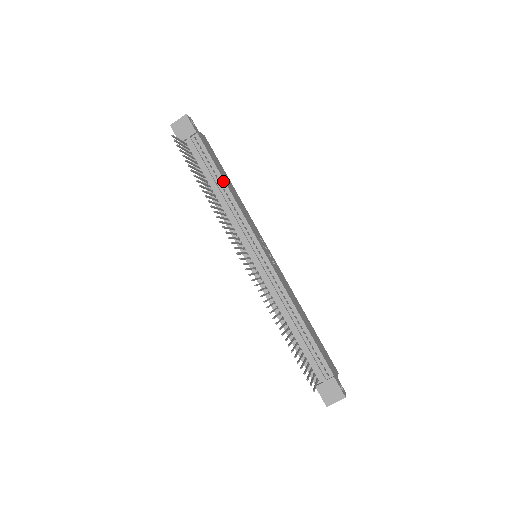
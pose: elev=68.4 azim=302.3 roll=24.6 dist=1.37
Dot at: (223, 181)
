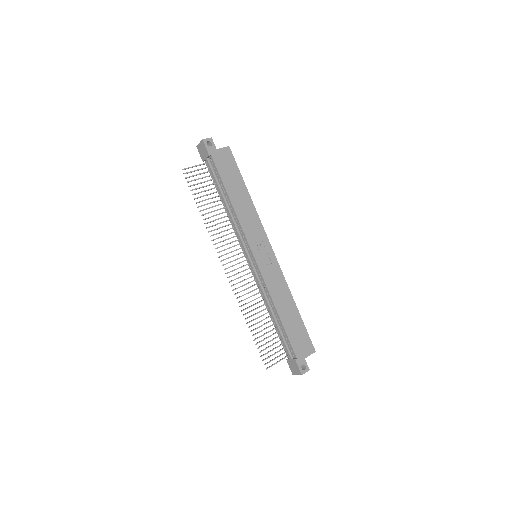
Dot at: (228, 198)
